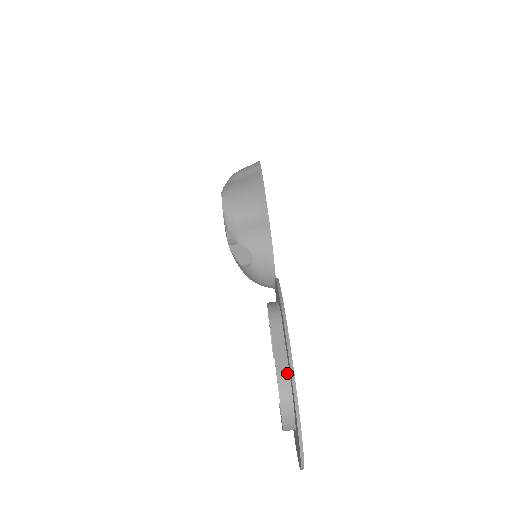
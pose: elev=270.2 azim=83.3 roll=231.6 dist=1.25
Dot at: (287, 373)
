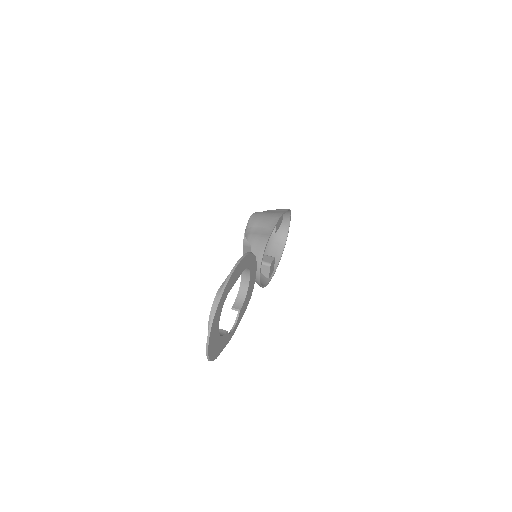
Dot at: occluded
